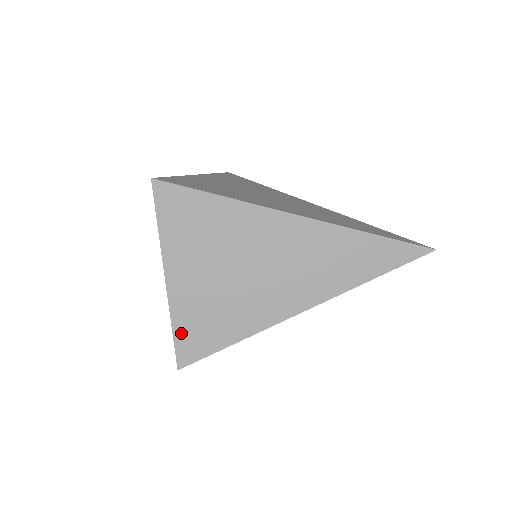
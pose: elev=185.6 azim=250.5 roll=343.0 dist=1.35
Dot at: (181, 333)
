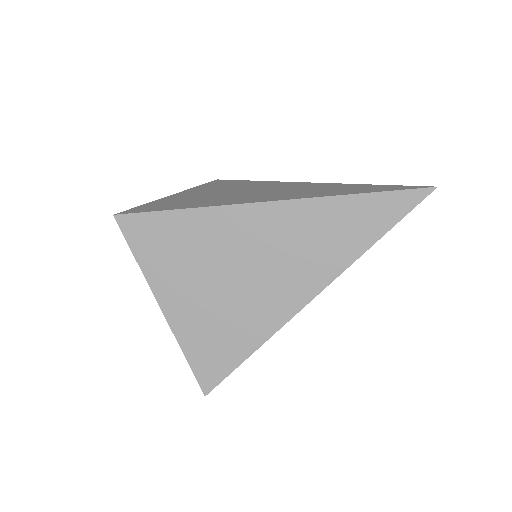
Dot at: (195, 358)
